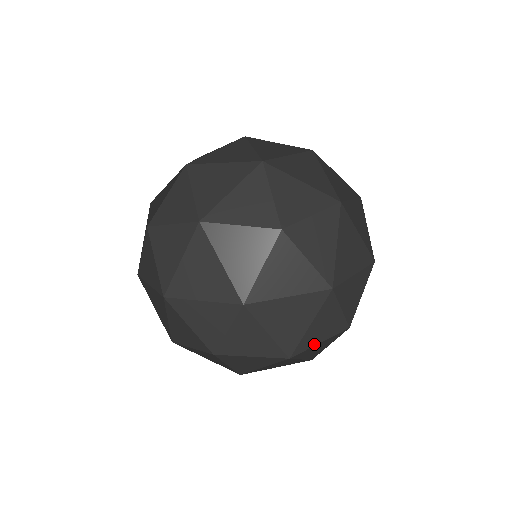
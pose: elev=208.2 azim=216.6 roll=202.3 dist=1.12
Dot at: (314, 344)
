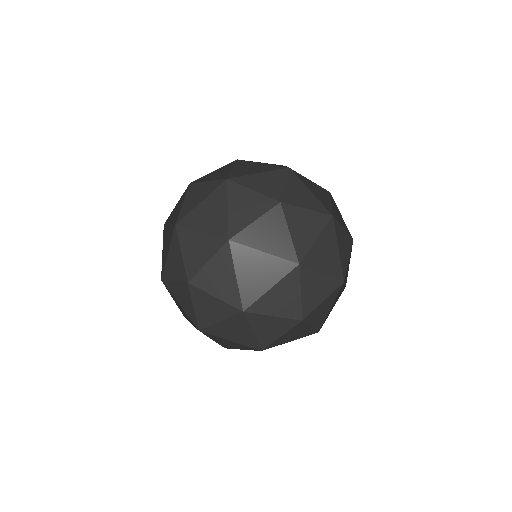
Dot at: (248, 223)
